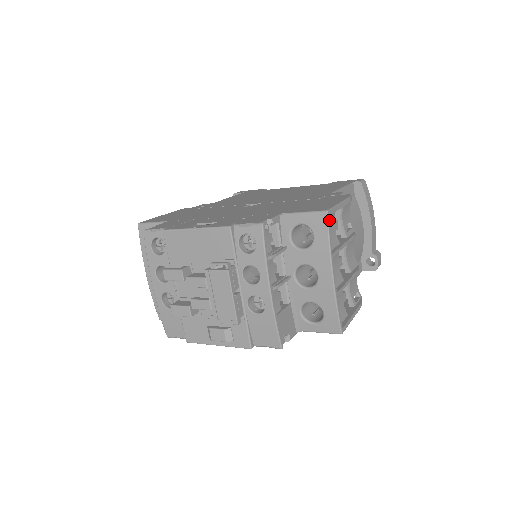
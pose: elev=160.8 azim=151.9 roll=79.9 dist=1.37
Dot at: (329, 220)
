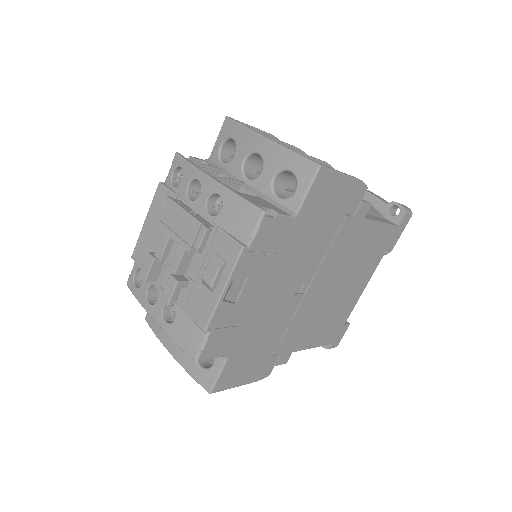
Dot at: (233, 119)
